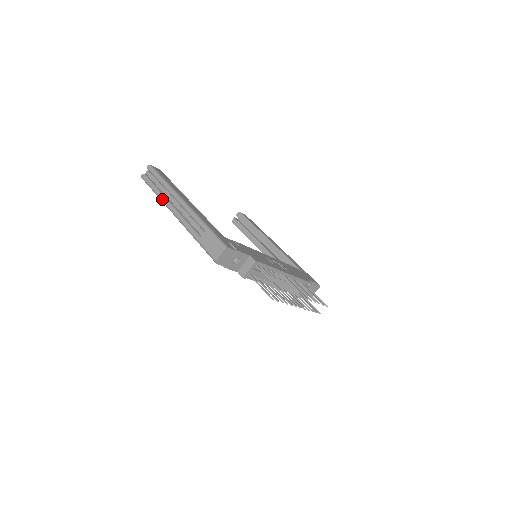
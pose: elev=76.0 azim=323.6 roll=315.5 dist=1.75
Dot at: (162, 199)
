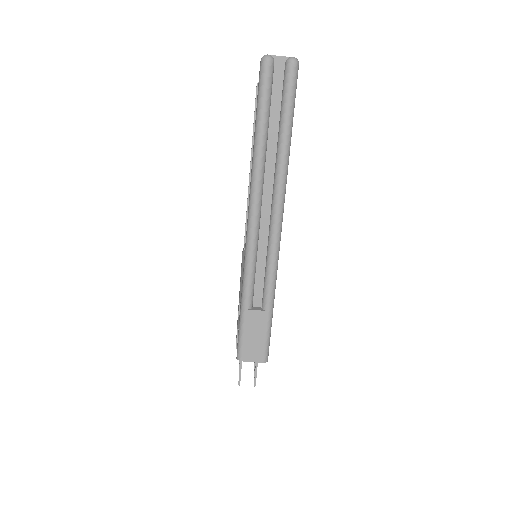
Dot at: (257, 171)
